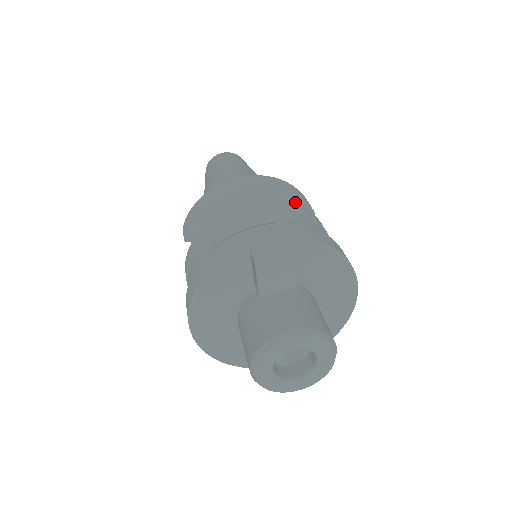
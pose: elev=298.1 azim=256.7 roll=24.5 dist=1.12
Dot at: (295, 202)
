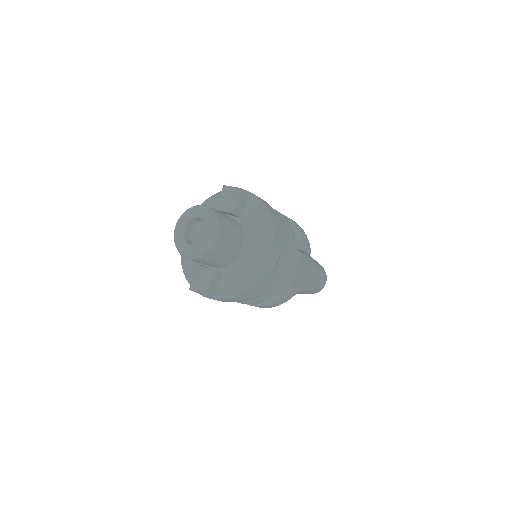
Dot at: (295, 233)
